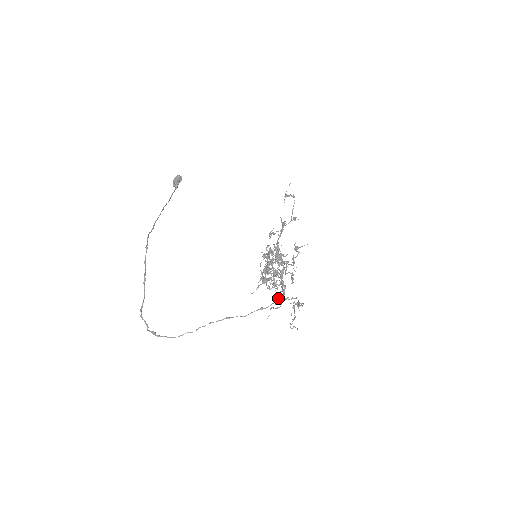
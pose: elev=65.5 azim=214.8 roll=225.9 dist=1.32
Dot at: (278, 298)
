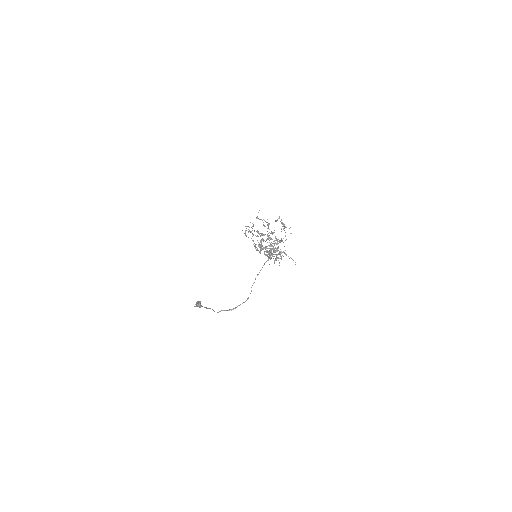
Dot at: occluded
